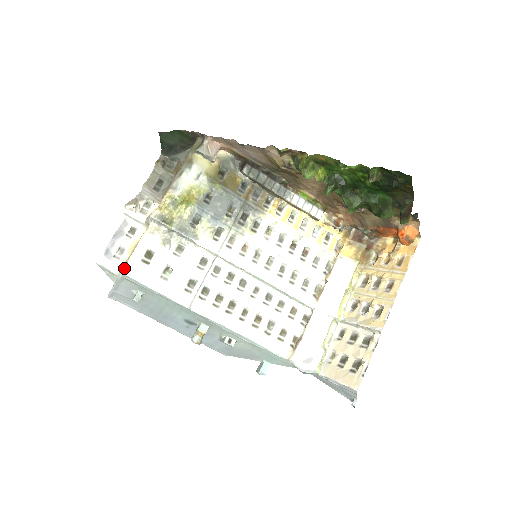
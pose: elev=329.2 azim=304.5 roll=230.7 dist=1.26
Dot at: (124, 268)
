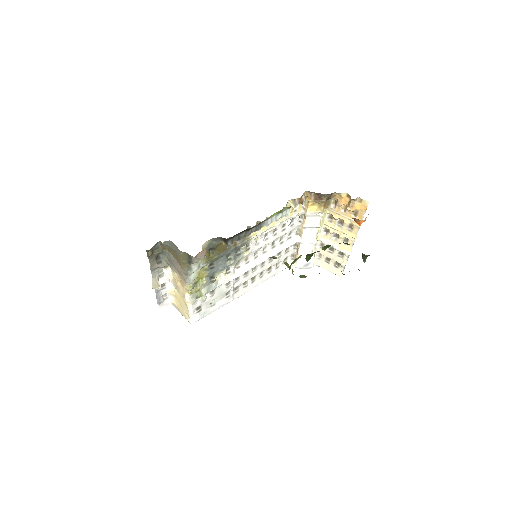
Dot at: (191, 321)
